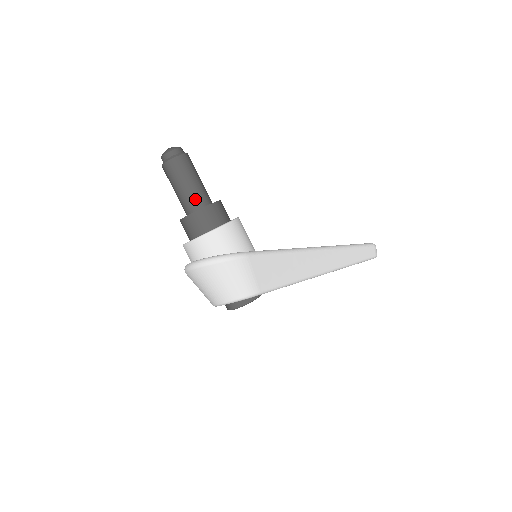
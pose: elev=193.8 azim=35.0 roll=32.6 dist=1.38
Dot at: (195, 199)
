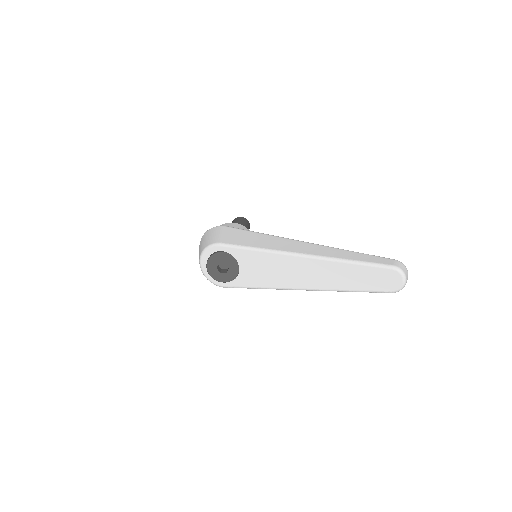
Dot at: occluded
